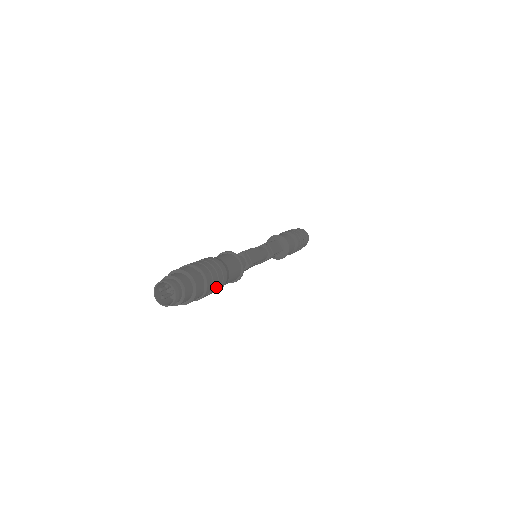
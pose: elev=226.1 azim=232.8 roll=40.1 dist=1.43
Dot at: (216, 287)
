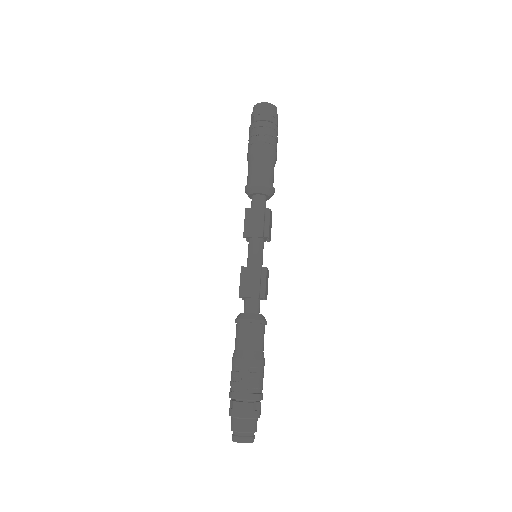
Dot at: occluded
